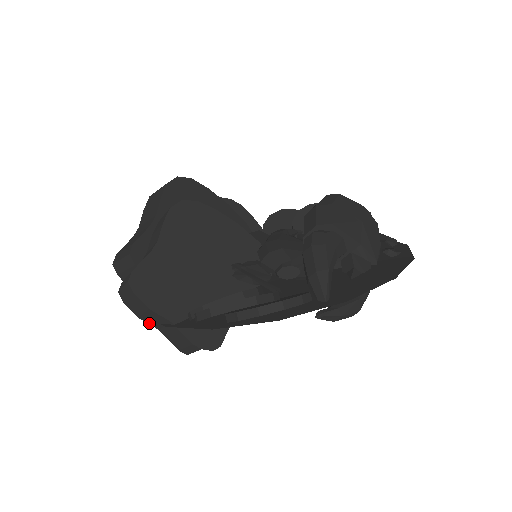
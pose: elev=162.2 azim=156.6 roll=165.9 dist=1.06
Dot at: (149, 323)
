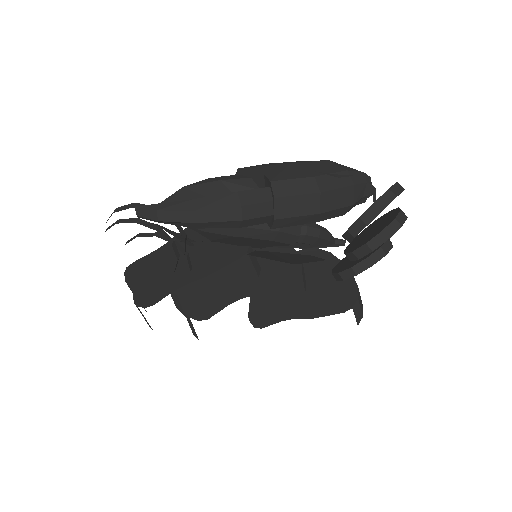
Dot at: occluded
